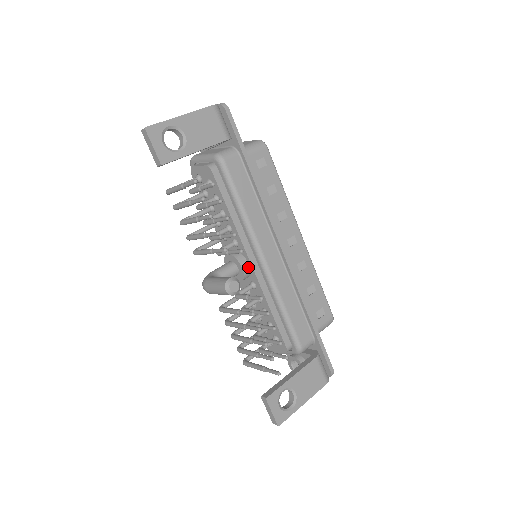
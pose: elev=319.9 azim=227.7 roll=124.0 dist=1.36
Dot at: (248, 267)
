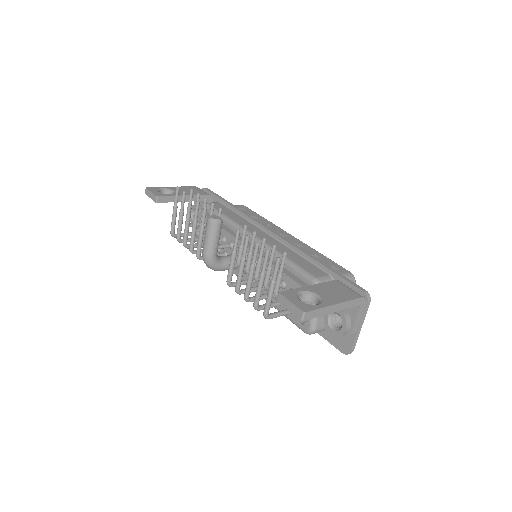
Dot at: occluded
